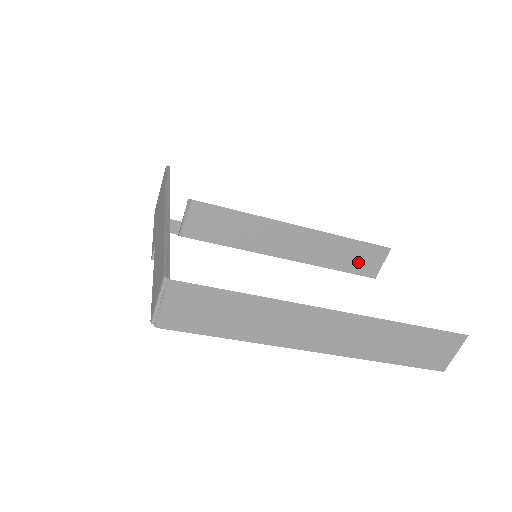
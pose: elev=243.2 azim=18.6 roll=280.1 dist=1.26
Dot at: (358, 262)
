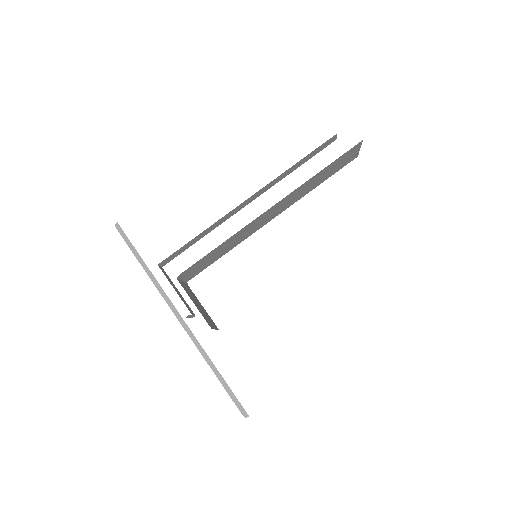
Dot at: (336, 167)
